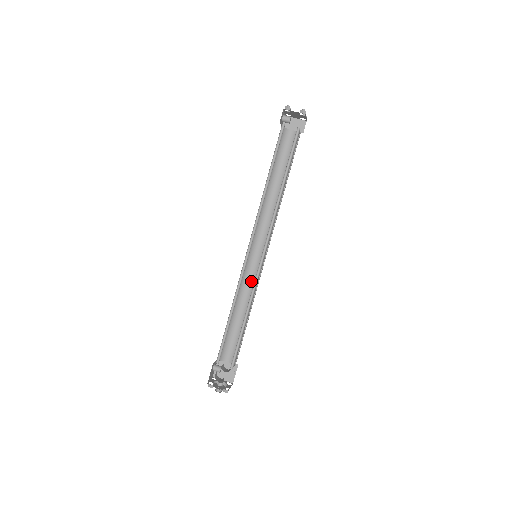
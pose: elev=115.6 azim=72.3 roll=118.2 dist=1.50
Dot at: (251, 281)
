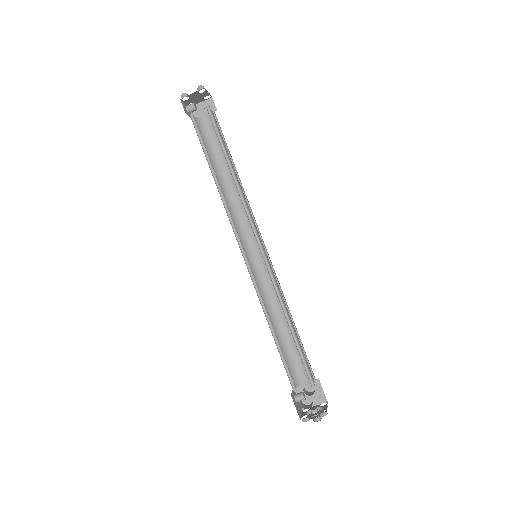
Dot at: (270, 285)
